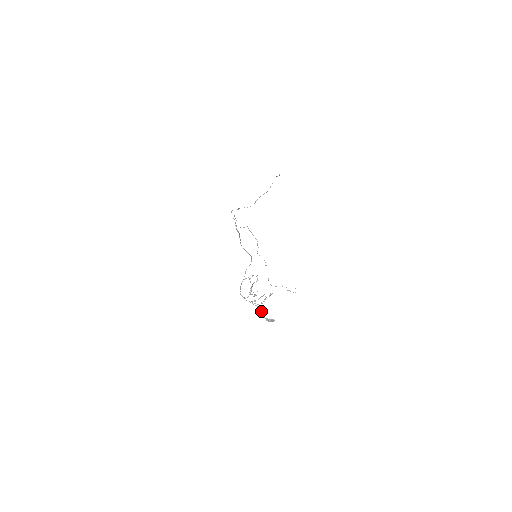
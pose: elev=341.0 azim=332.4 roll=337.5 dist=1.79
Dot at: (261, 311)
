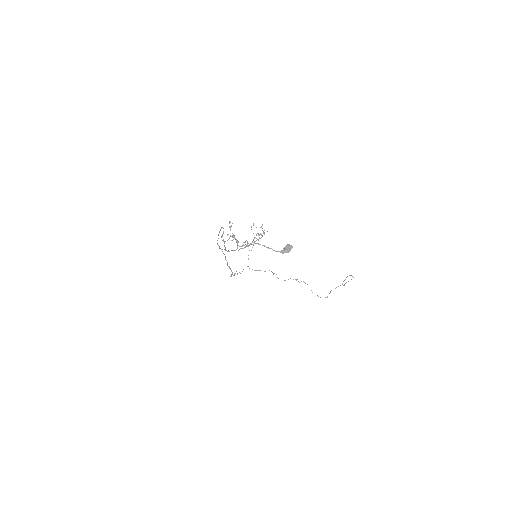
Dot at: (264, 246)
